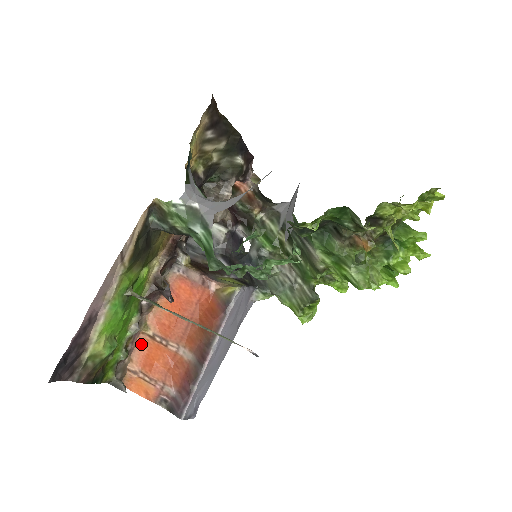
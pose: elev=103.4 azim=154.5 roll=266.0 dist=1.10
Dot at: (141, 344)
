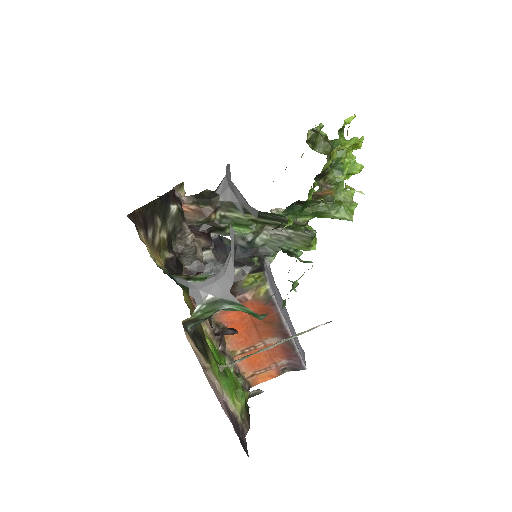
Dot at: (240, 362)
